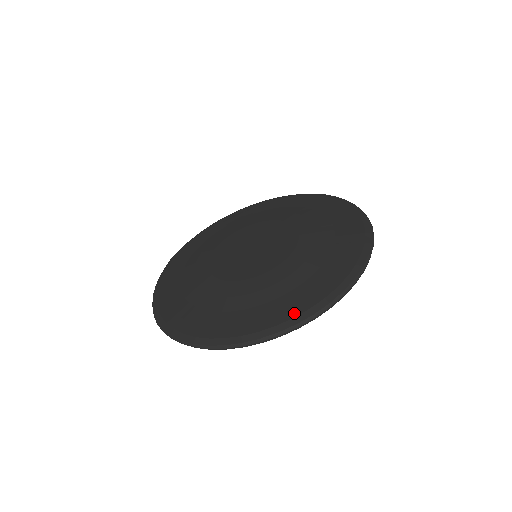
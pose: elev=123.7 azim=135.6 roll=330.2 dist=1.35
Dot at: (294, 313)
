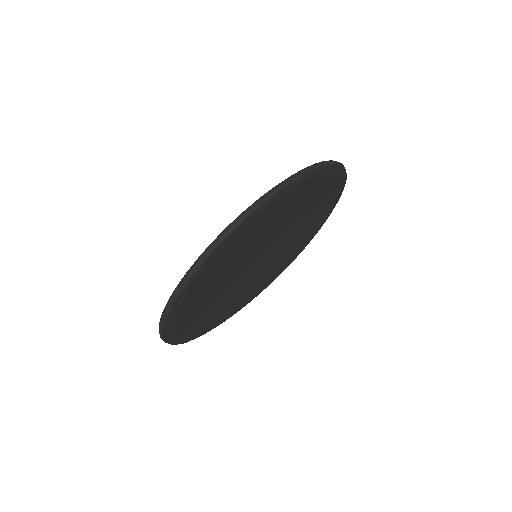
Dot at: occluded
